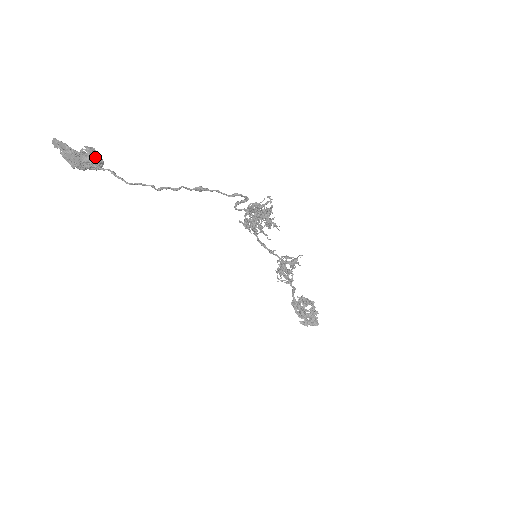
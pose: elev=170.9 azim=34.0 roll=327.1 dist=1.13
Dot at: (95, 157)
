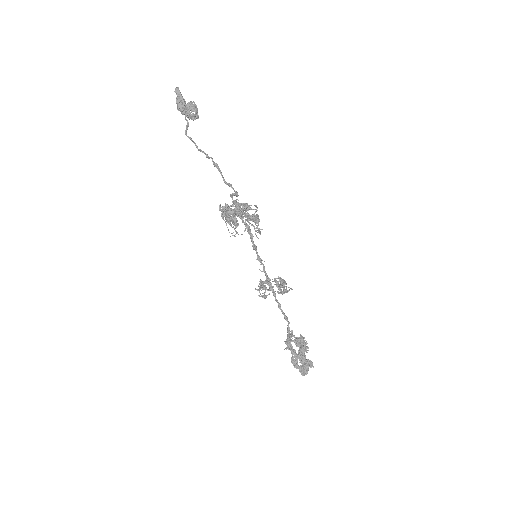
Dot at: occluded
